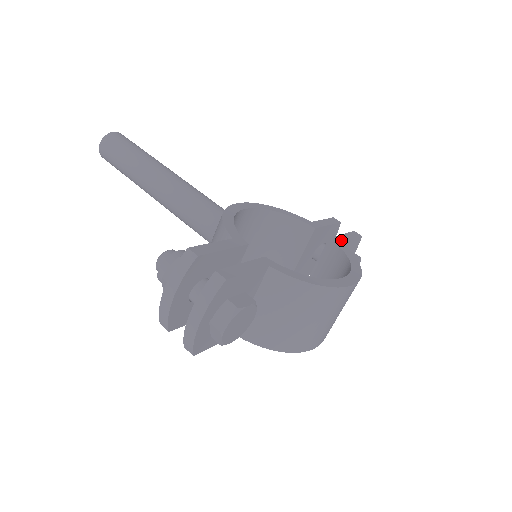
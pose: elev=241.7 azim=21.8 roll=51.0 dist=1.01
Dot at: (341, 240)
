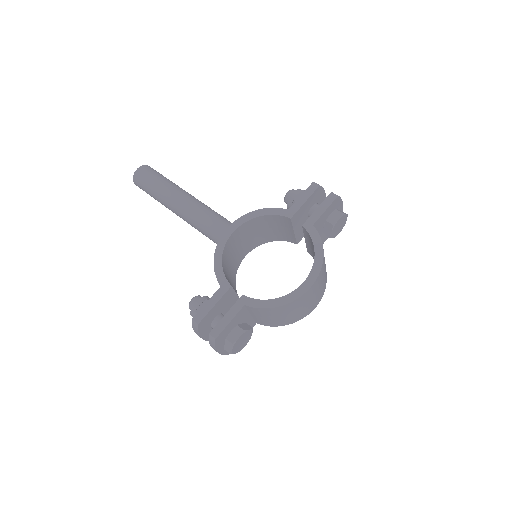
Dot at: (313, 221)
